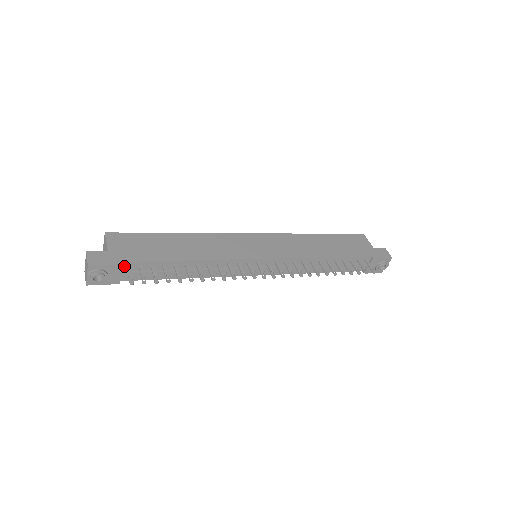
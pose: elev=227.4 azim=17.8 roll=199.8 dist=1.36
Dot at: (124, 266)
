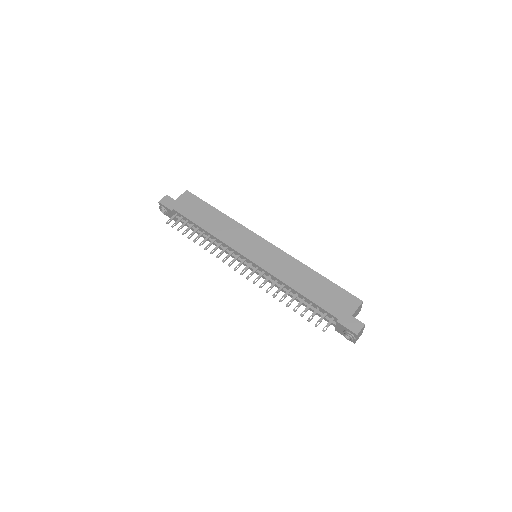
Dot at: (176, 212)
